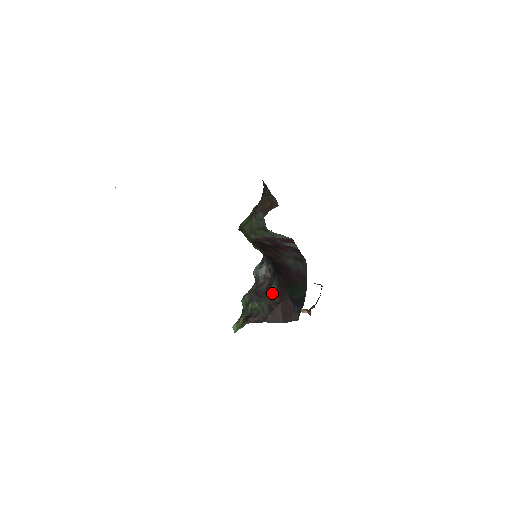
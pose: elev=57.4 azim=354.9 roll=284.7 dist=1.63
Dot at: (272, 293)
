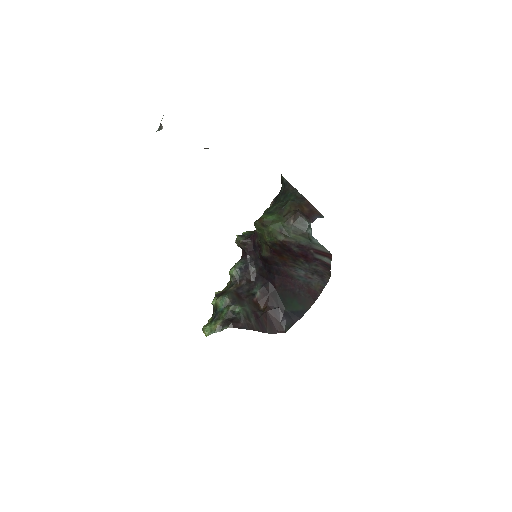
Dot at: (255, 298)
